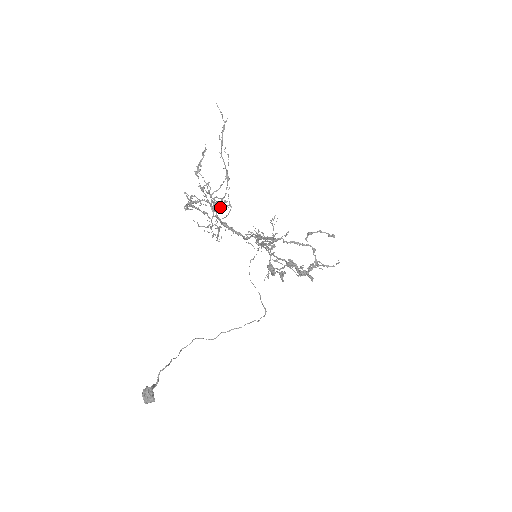
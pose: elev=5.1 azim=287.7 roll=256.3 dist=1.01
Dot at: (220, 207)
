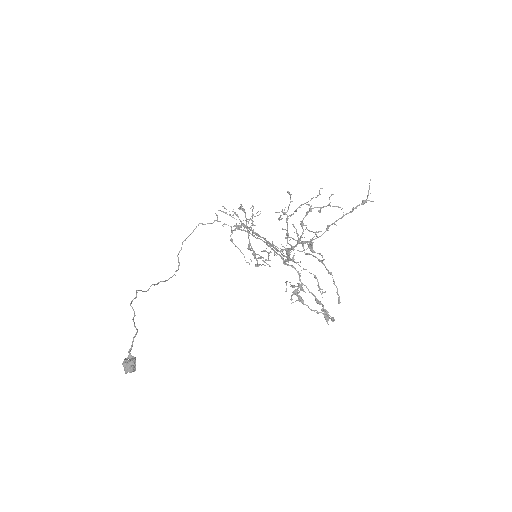
Dot at: occluded
